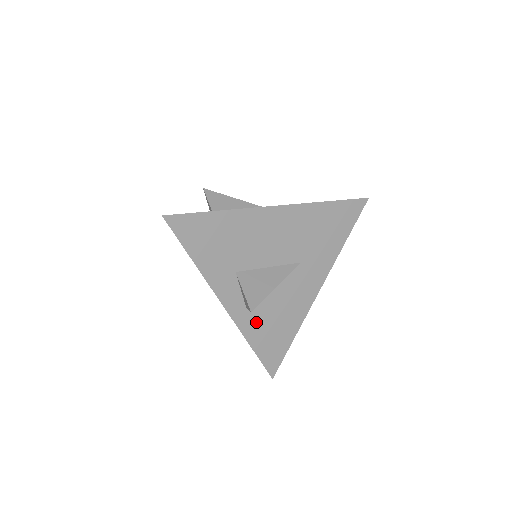
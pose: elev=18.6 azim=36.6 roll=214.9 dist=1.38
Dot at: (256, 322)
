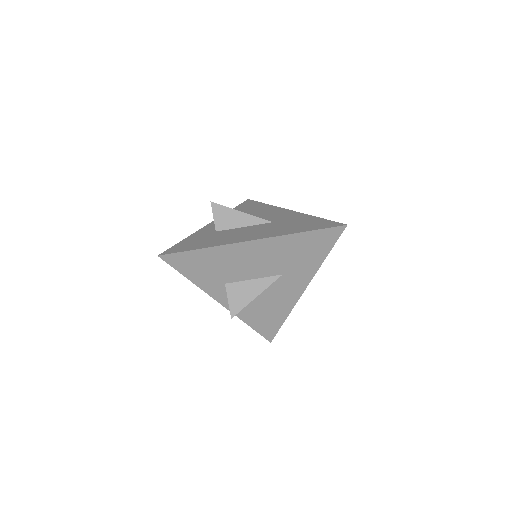
Dot at: (249, 311)
